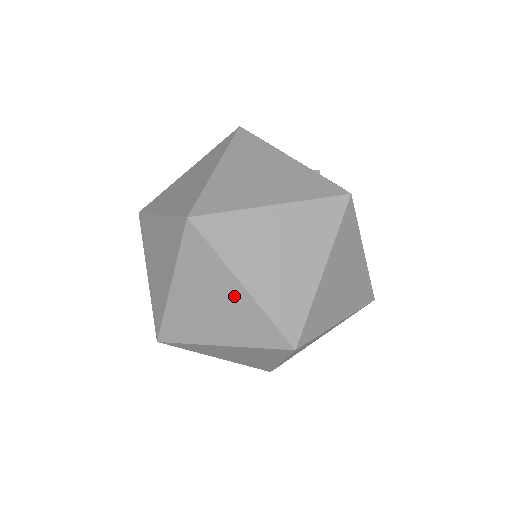
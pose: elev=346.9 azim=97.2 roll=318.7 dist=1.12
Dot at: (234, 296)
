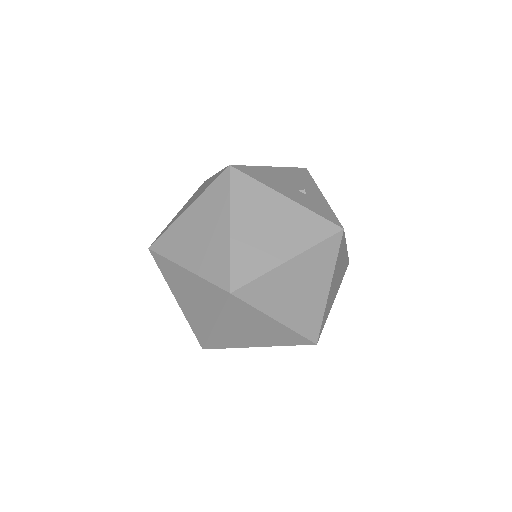
Dot at: (270, 326)
